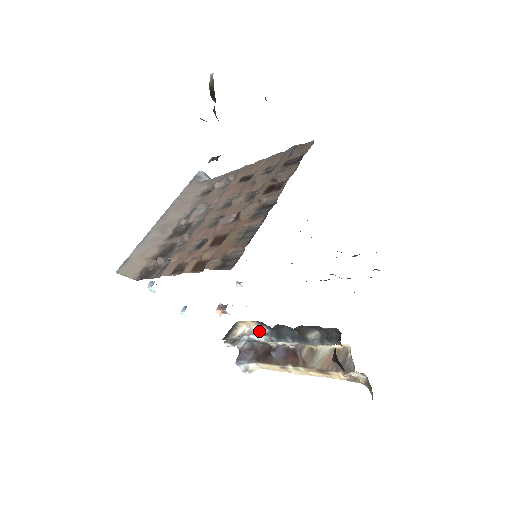
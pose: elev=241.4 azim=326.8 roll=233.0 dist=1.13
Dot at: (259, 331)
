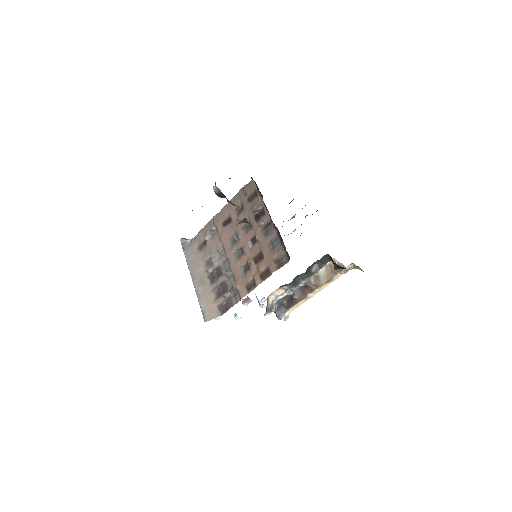
Dot at: (281, 292)
